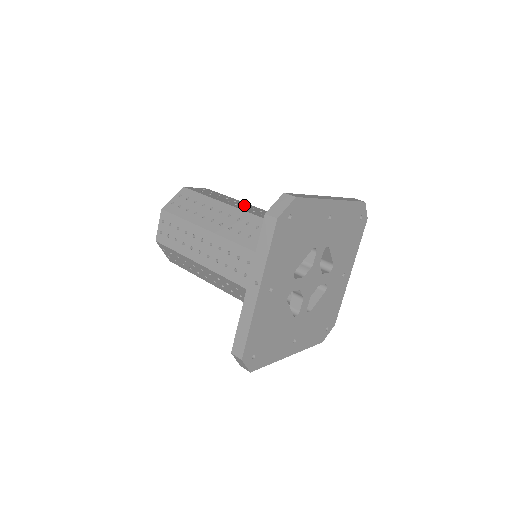
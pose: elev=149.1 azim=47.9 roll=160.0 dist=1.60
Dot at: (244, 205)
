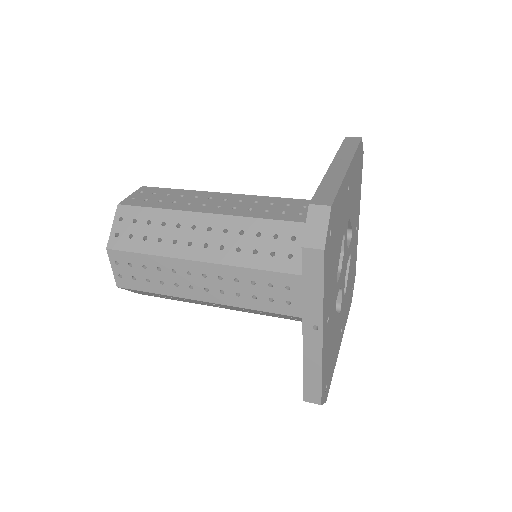
Dot at: (212, 199)
